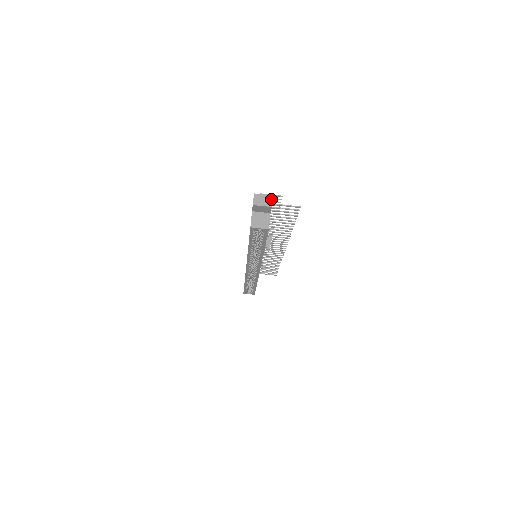
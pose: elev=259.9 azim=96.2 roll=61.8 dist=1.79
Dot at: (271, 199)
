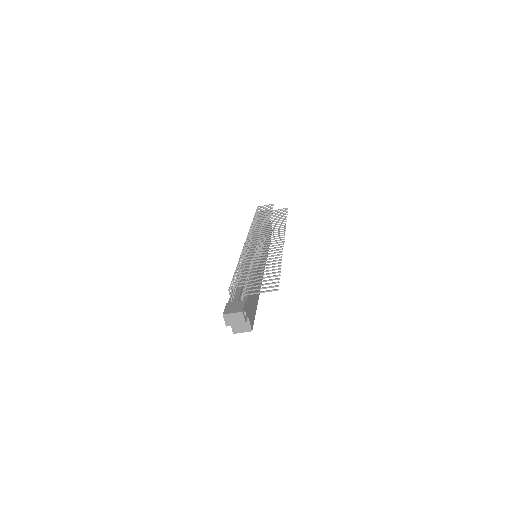
Dot at: (242, 316)
